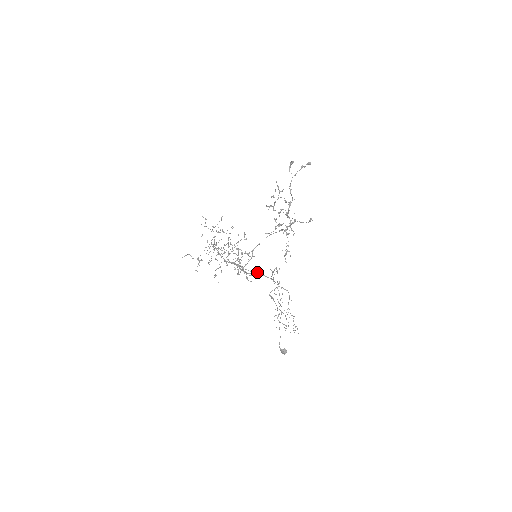
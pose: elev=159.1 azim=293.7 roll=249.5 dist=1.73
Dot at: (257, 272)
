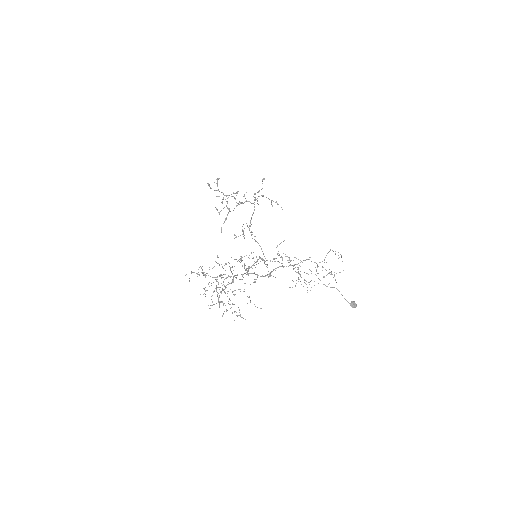
Dot at: occluded
